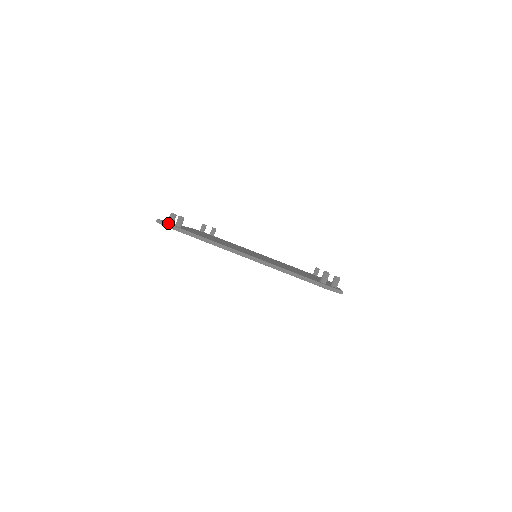
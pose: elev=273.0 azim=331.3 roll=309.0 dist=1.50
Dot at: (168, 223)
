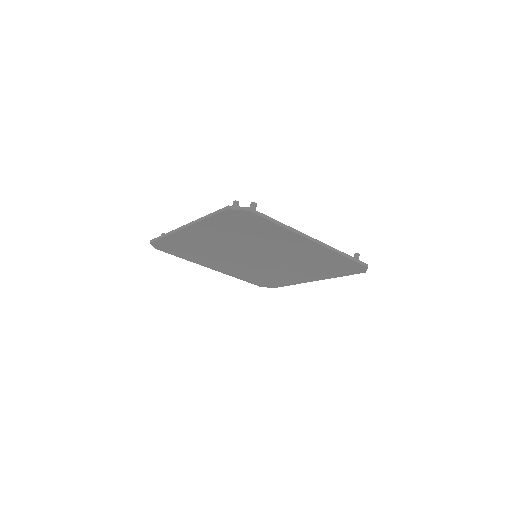
Dot at: occluded
